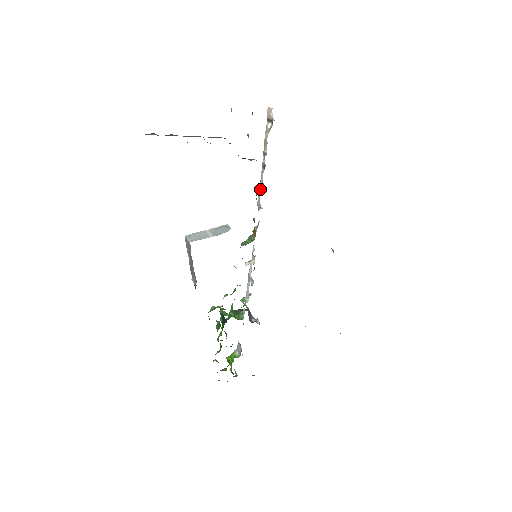
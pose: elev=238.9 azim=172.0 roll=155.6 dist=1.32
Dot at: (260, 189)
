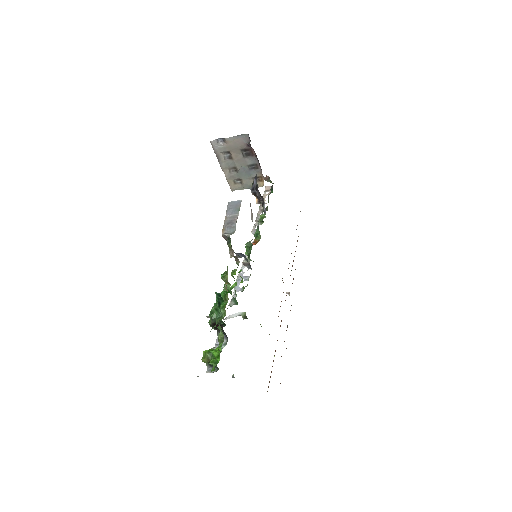
Dot at: (256, 222)
